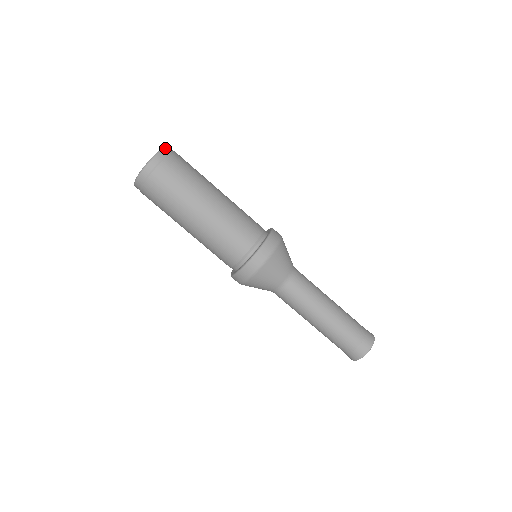
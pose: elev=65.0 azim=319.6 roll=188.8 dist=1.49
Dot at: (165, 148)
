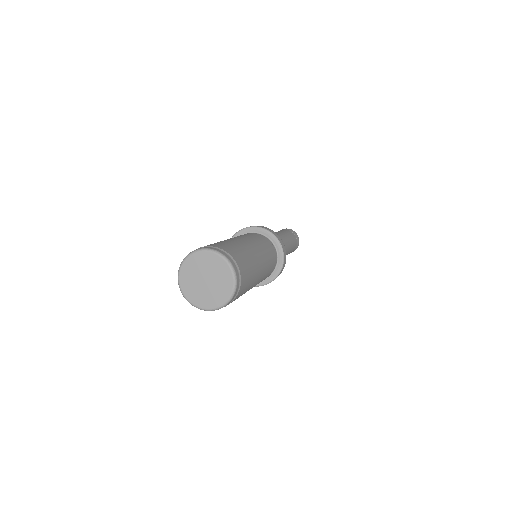
Dot at: (237, 284)
